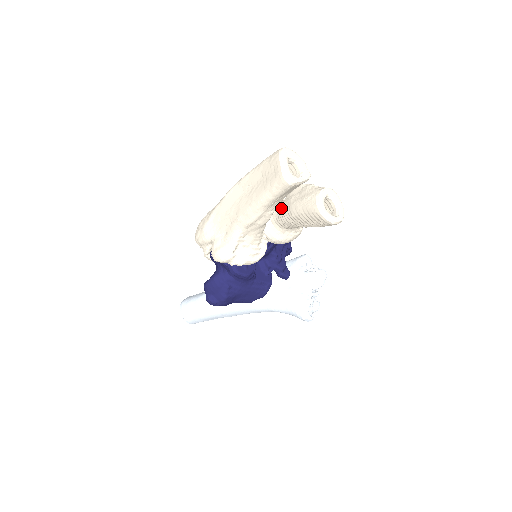
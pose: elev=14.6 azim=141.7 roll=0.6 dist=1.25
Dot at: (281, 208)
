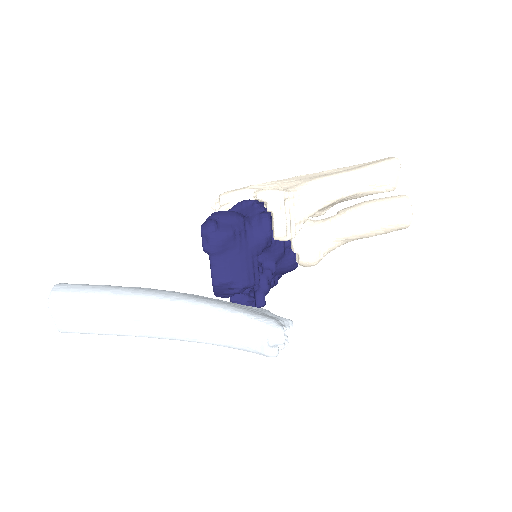
Dot at: (340, 210)
